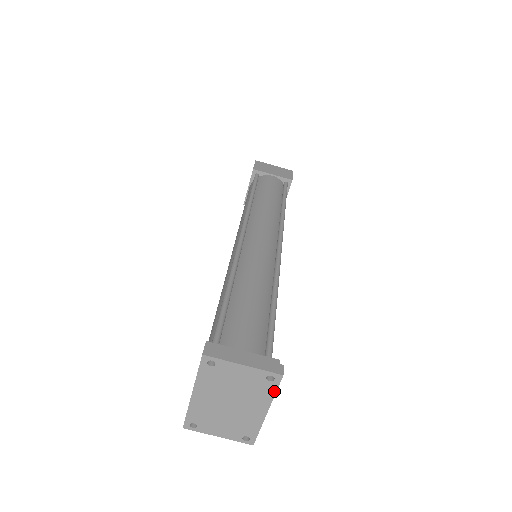
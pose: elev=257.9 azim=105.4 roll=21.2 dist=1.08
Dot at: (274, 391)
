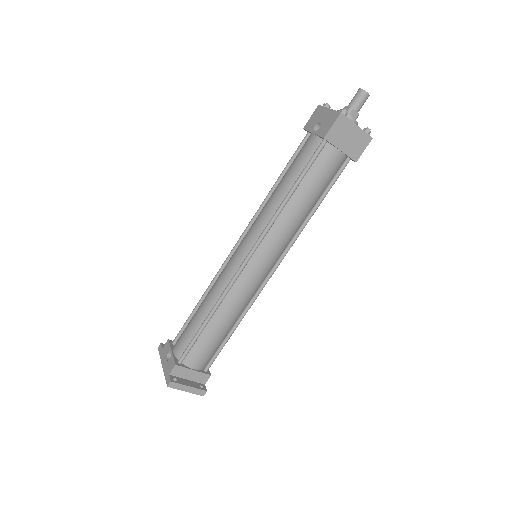
Dot at: occluded
